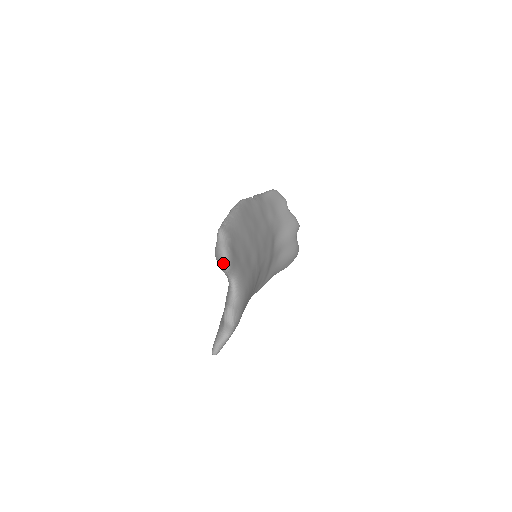
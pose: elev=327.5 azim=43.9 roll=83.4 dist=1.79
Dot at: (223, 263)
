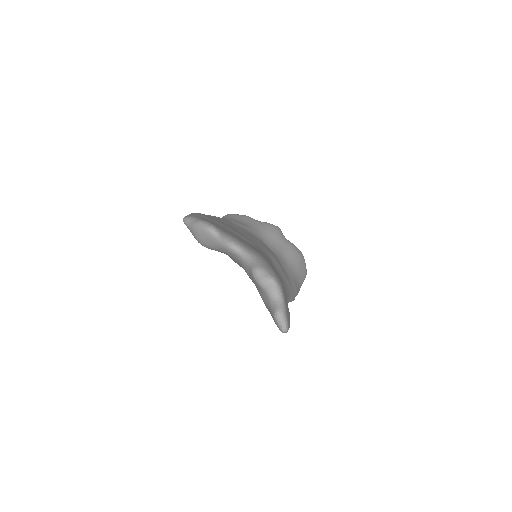
Dot at: (208, 231)
